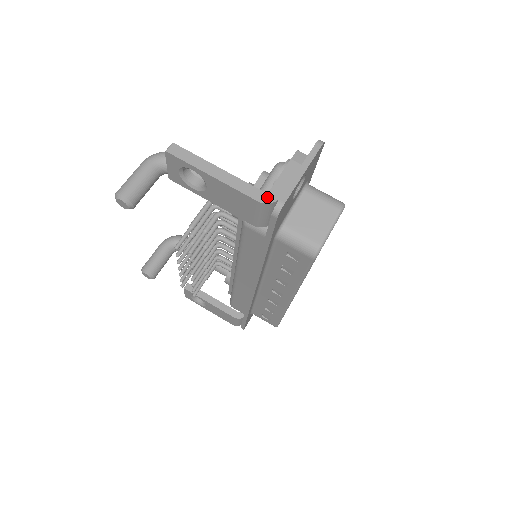
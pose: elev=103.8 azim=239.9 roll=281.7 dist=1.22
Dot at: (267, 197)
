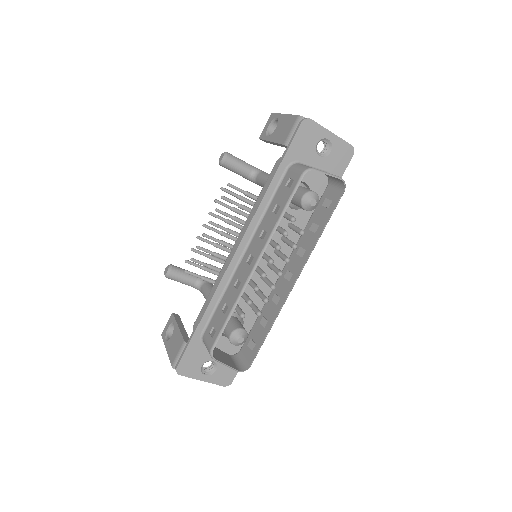
Dot at: occluded
